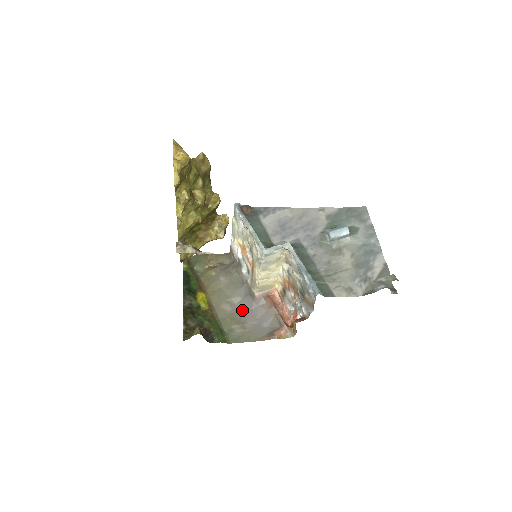
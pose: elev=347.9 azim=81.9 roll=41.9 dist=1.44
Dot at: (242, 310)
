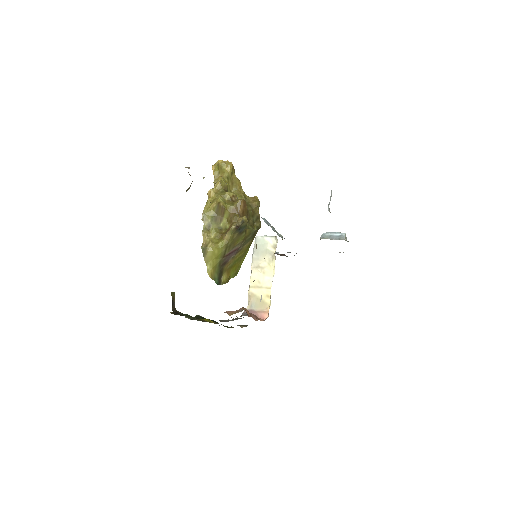
Dot at: occluded
